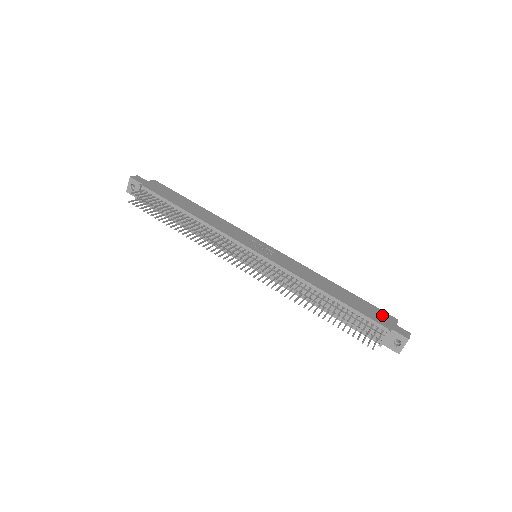
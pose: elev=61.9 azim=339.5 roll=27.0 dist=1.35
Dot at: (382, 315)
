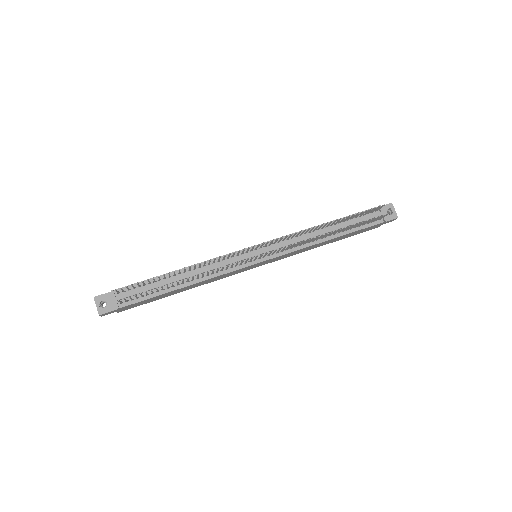
Dot at: occluded
